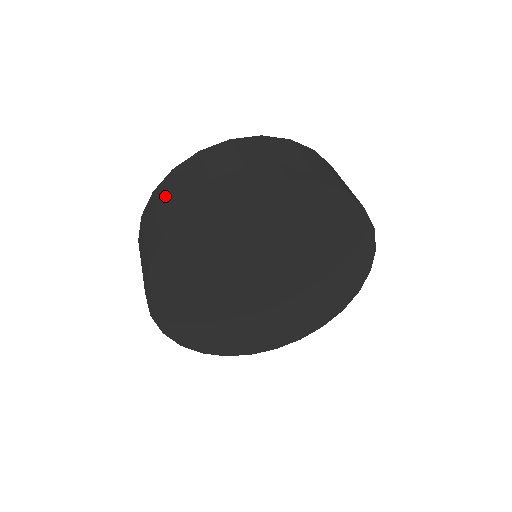
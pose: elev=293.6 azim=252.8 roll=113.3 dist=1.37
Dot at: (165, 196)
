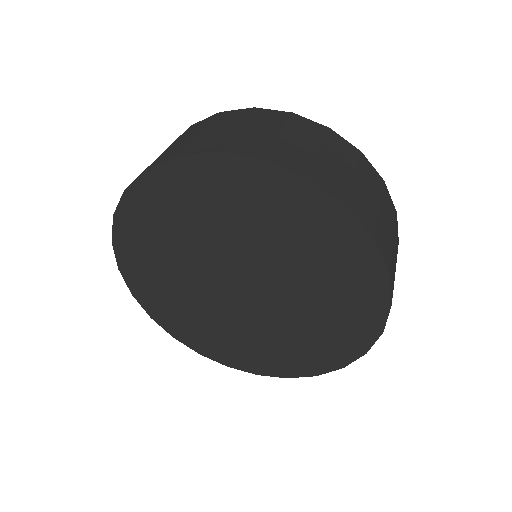
Dot at: (224, 122)
